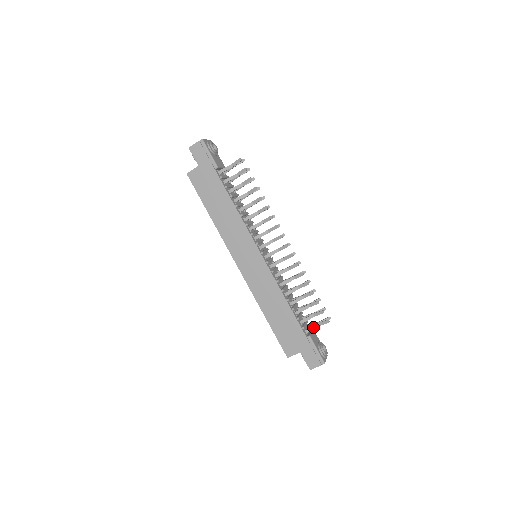
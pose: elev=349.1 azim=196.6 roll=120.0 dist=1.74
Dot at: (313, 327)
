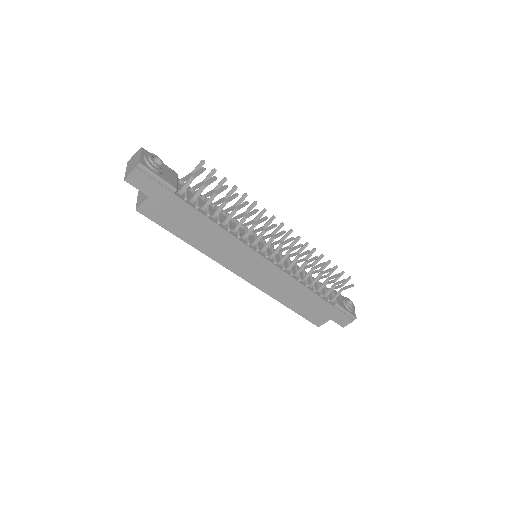
Dot at: (338, 294)
